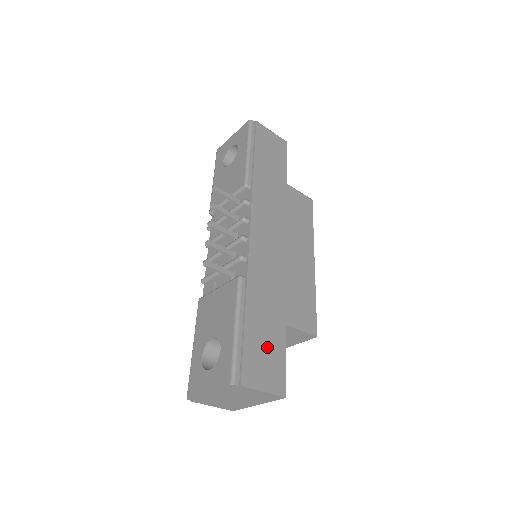
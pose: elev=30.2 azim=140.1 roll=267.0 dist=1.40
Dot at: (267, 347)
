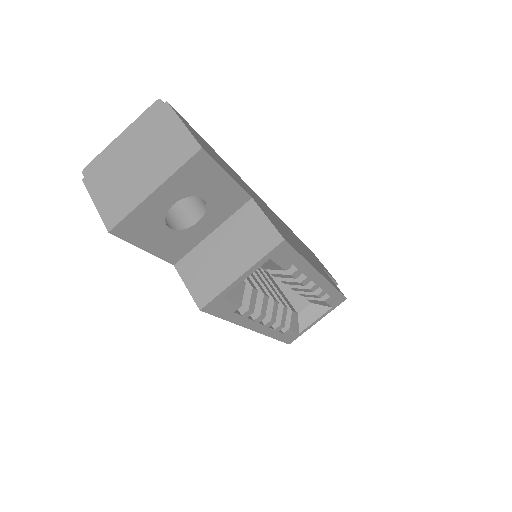
Dot at: (217, 158)
